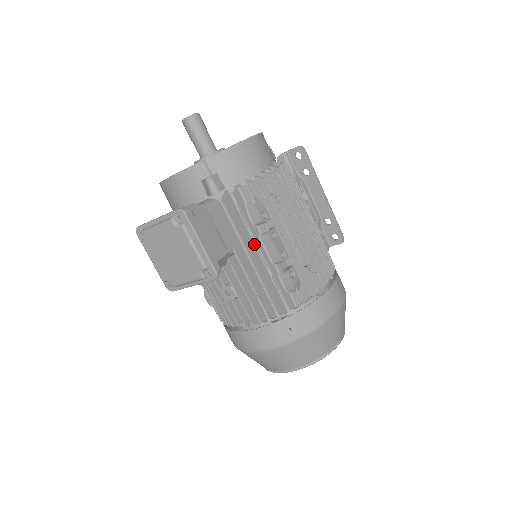
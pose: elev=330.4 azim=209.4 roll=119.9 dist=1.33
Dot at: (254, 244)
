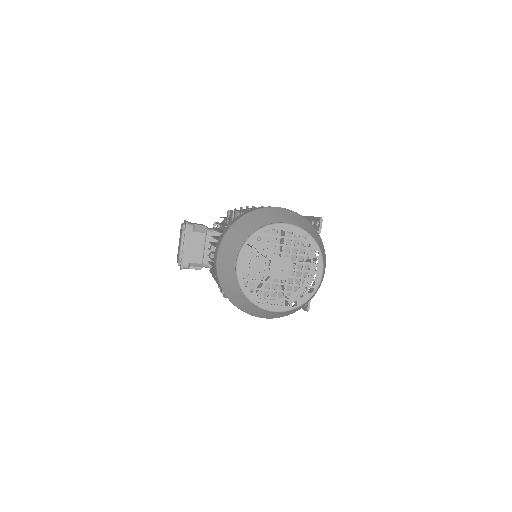
Dot at: occluded
